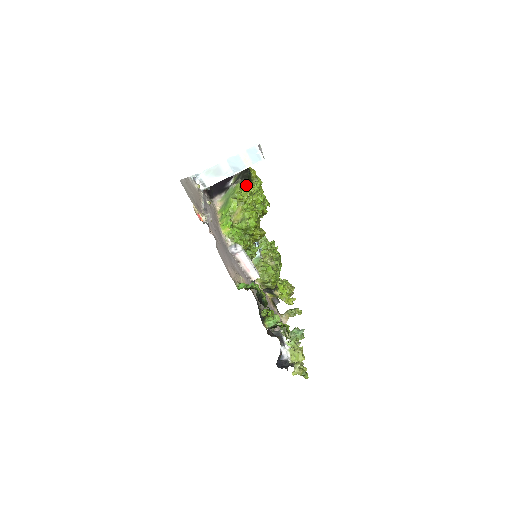
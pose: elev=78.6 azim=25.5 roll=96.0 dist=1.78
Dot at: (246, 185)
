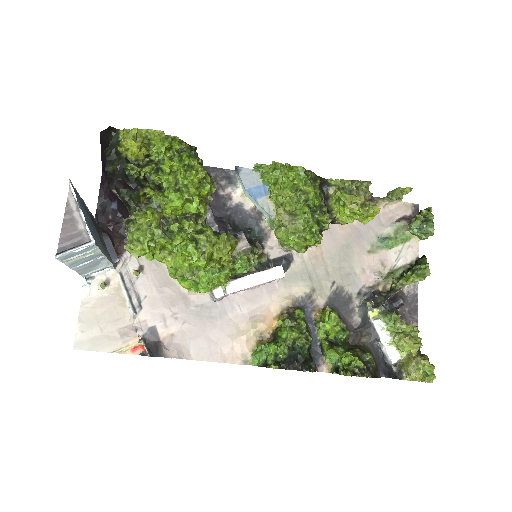
Dot at: (134, 239)
